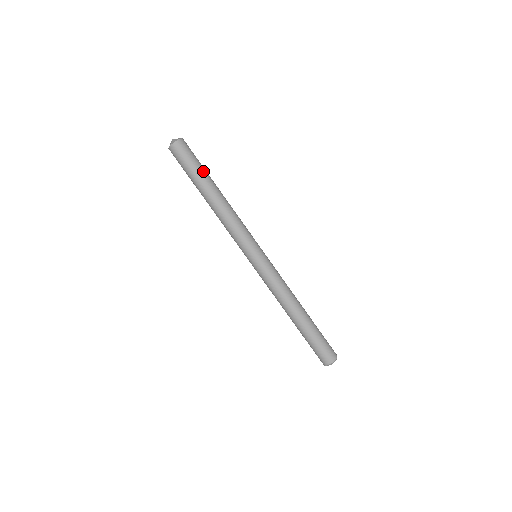
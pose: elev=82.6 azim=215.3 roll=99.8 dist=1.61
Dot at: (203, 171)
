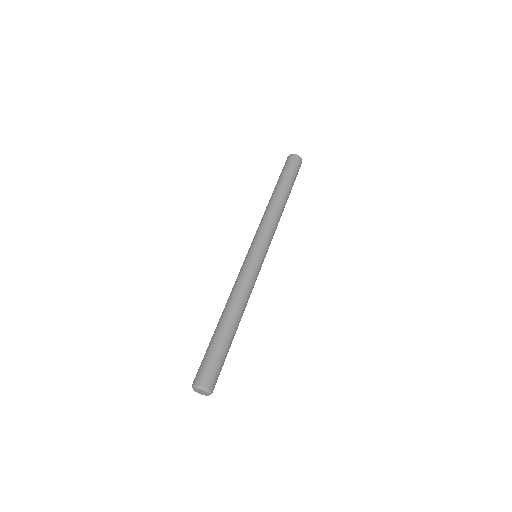
Dot at: (286, 178)
